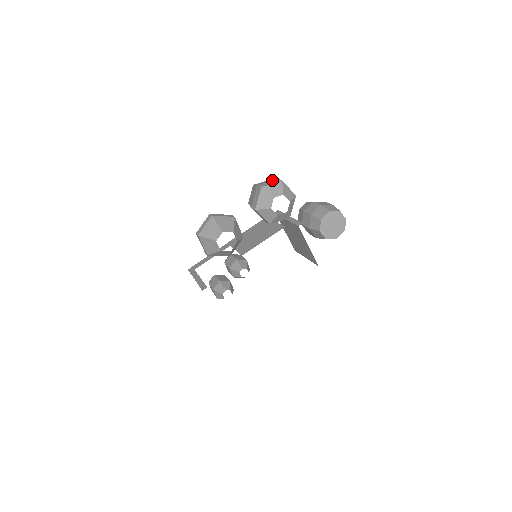
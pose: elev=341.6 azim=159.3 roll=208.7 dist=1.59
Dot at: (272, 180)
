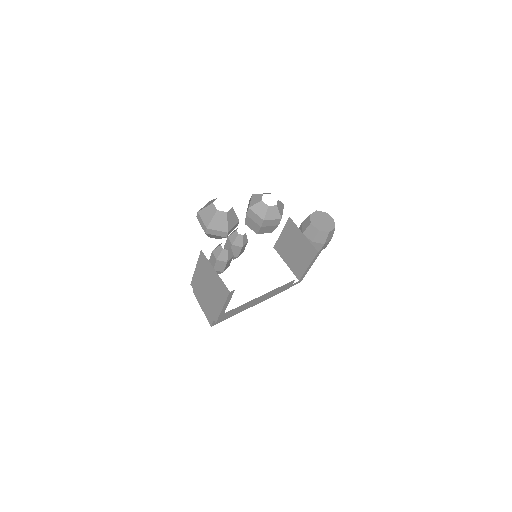
Dot at: occluded
